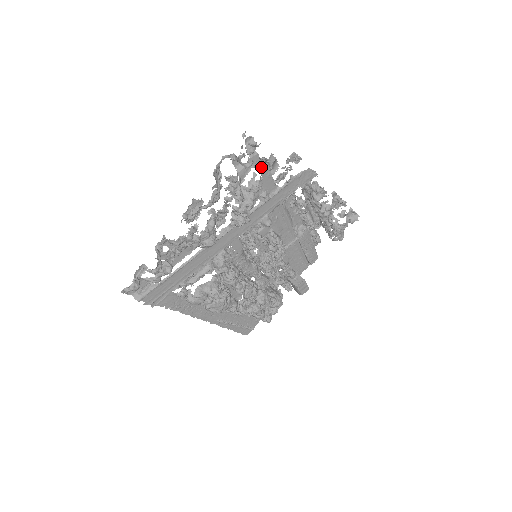
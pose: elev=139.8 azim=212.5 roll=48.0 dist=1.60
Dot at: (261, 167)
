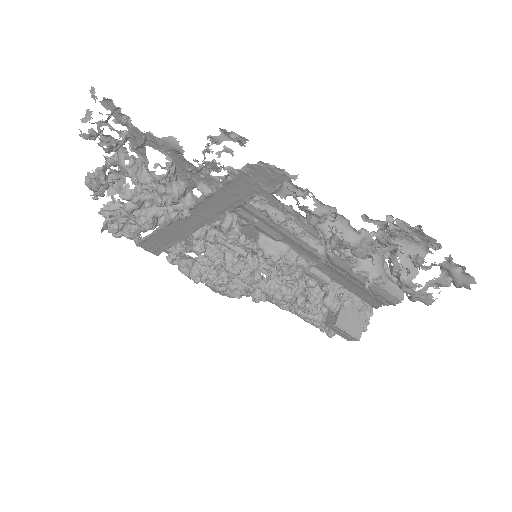
Dot at: occluded
